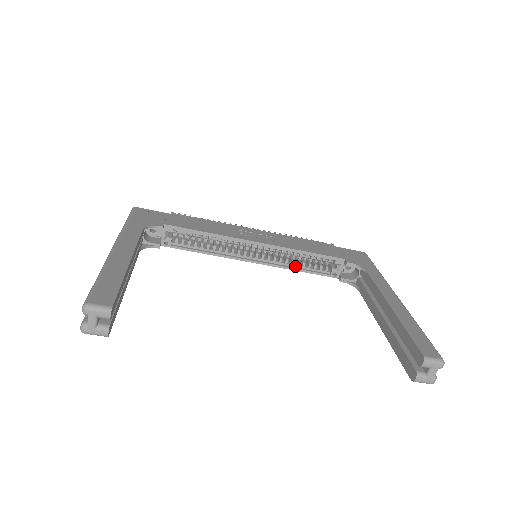
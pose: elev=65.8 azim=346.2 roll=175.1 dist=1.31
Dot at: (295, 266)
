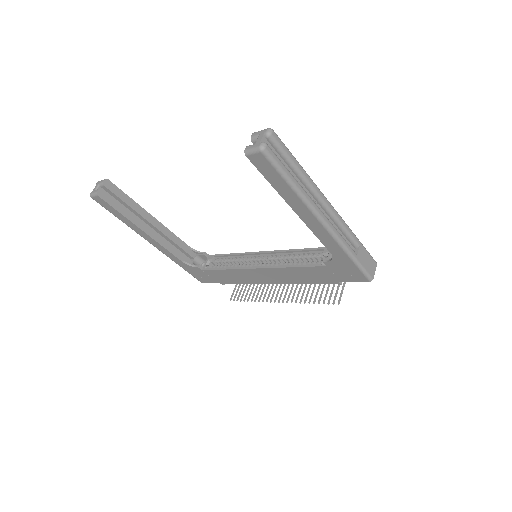
Dot at: (290, 266)
